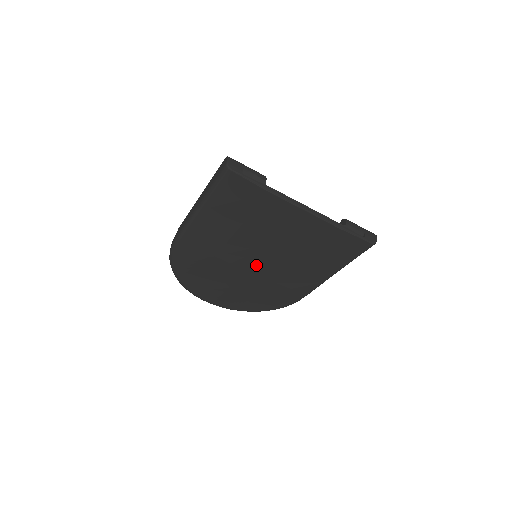
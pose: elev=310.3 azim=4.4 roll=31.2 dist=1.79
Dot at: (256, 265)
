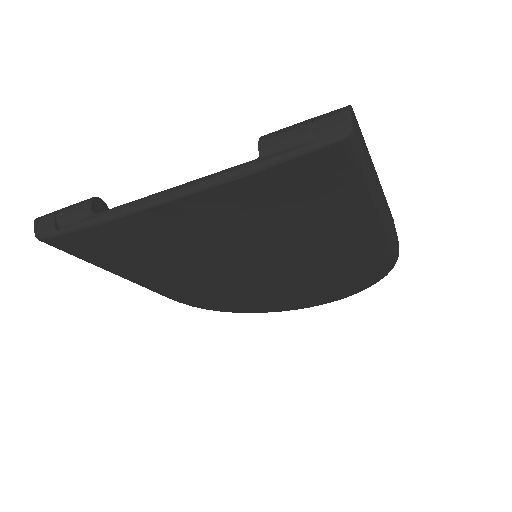
Dot at: (265, 268)
